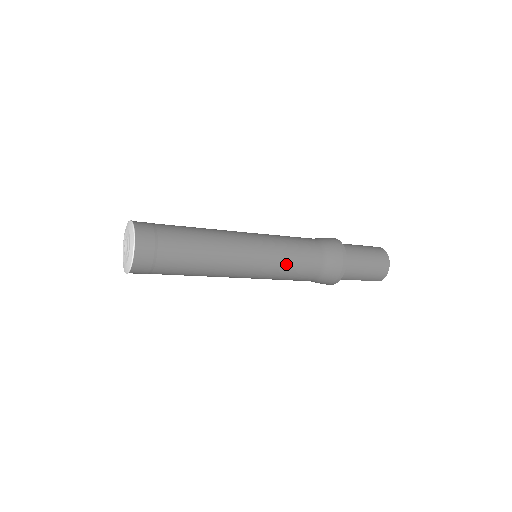
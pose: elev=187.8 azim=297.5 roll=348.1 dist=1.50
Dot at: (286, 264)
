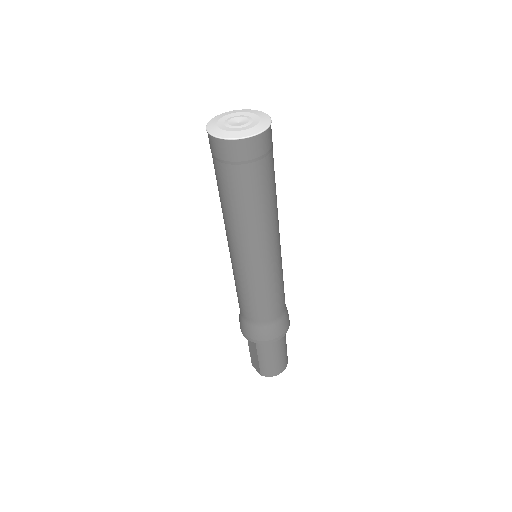
Dot at: (268, 289)
